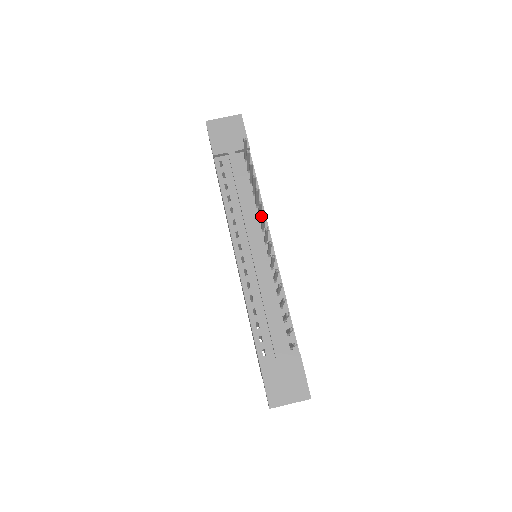
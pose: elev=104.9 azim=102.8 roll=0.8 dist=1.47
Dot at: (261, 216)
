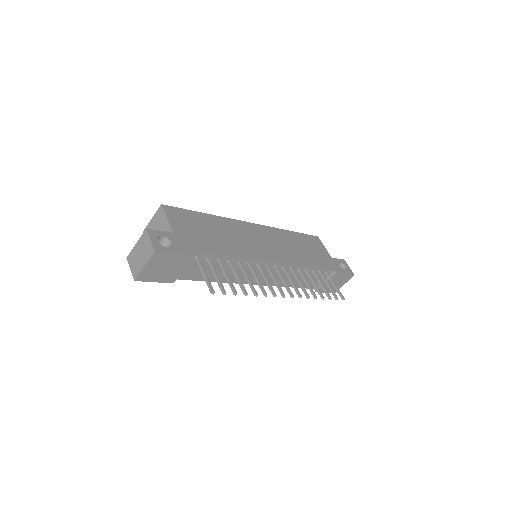
Dot at: (249, 263)
